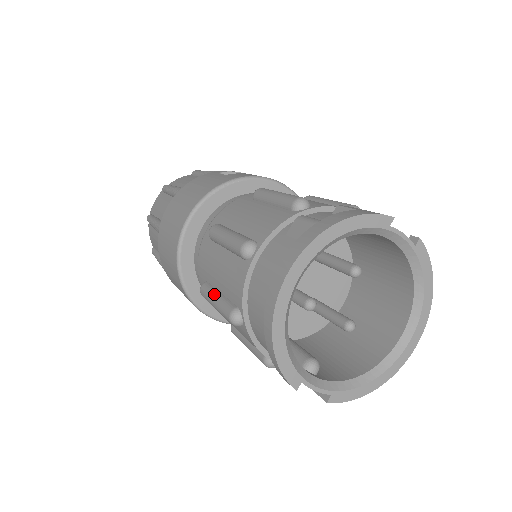
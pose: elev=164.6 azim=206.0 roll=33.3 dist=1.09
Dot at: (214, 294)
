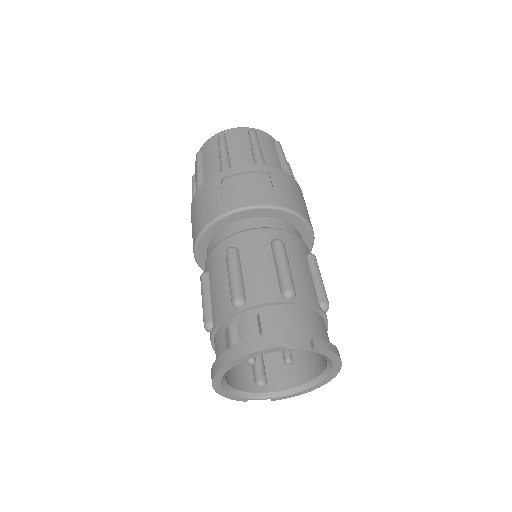
Dot at: occluded
